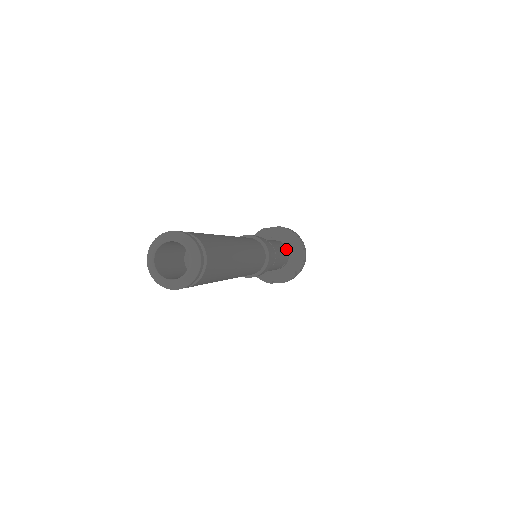
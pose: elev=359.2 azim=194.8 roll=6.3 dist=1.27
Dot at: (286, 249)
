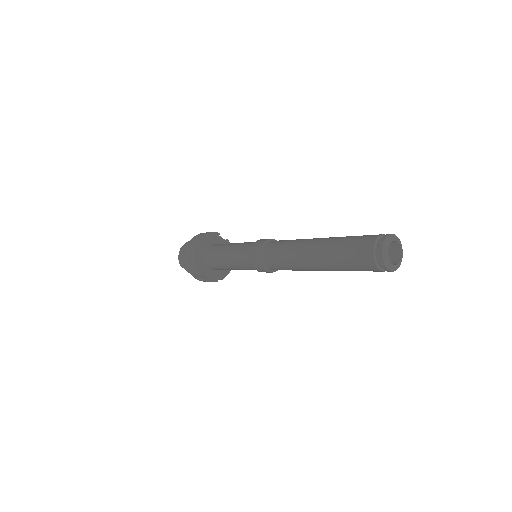
Dot at: occluded
